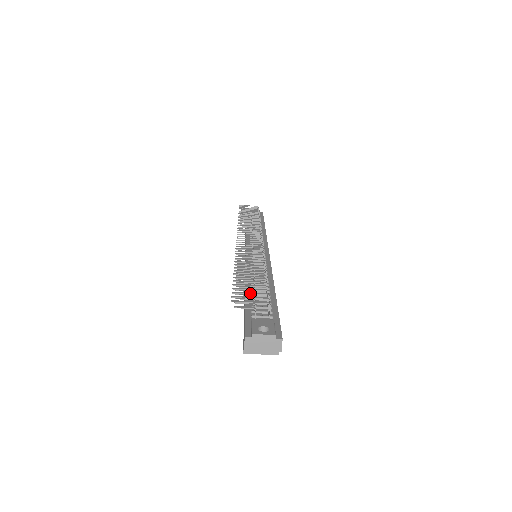
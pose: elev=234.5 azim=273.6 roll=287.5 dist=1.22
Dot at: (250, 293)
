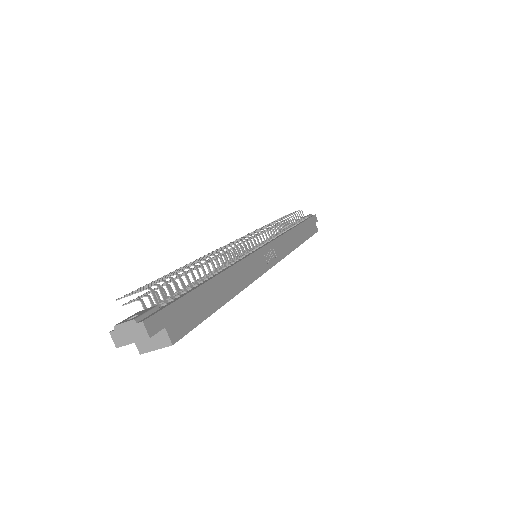
Dot at: (146, 286)
